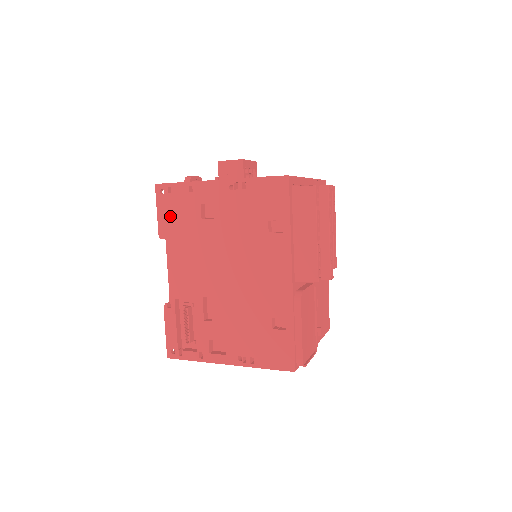
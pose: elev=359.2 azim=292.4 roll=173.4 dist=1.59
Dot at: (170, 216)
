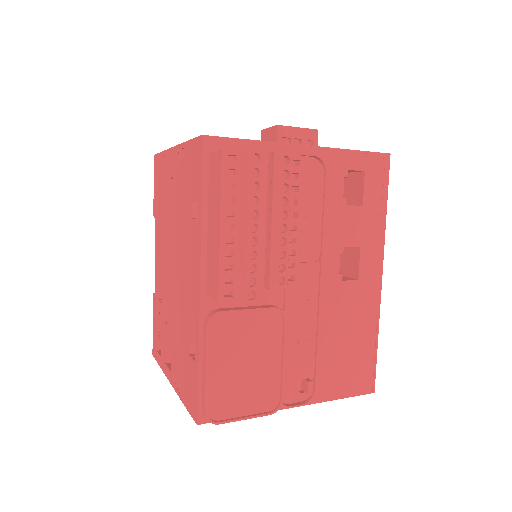
Dot at: (157, 192)
